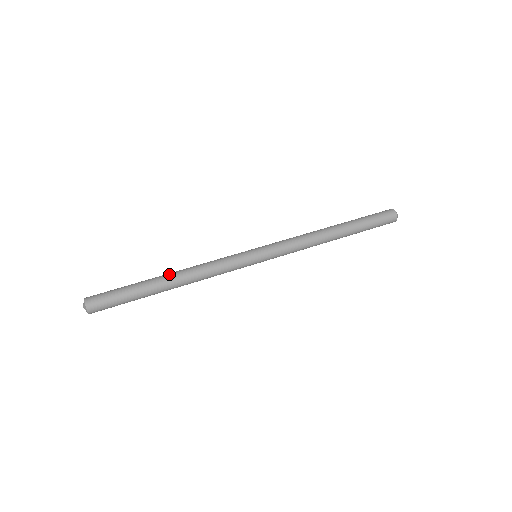
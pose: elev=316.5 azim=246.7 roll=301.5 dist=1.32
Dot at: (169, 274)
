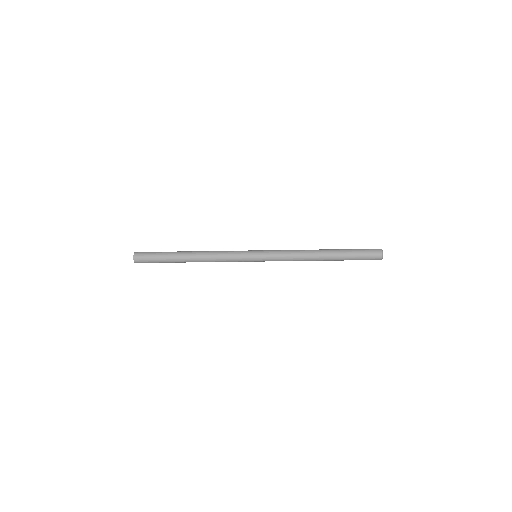
Dot at: occluded
